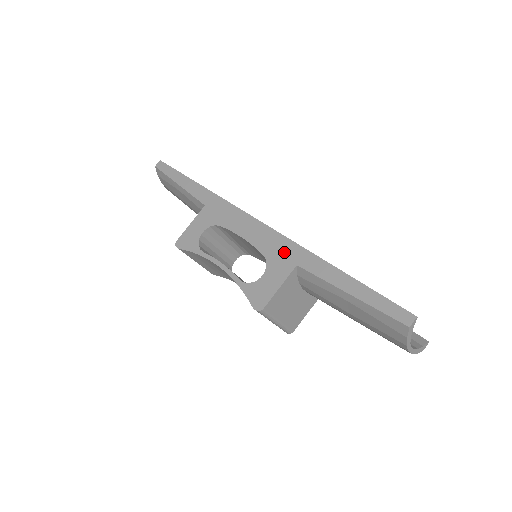
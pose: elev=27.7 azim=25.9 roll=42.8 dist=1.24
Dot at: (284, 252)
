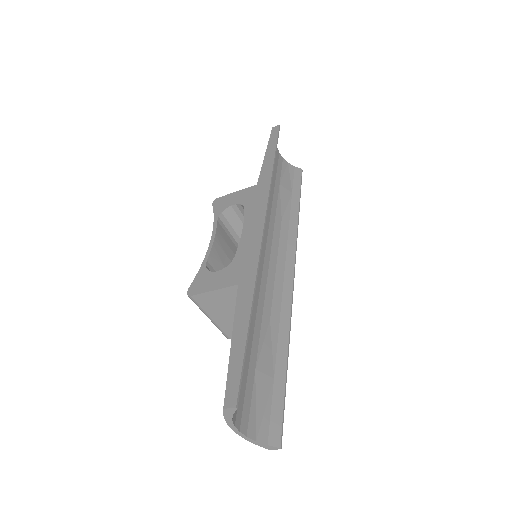
Dot at: (245, 266)
